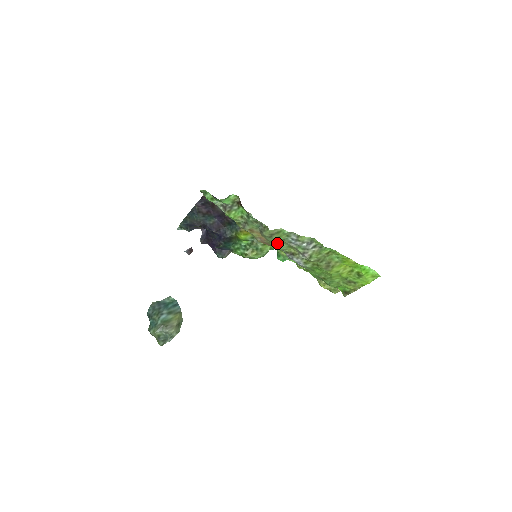
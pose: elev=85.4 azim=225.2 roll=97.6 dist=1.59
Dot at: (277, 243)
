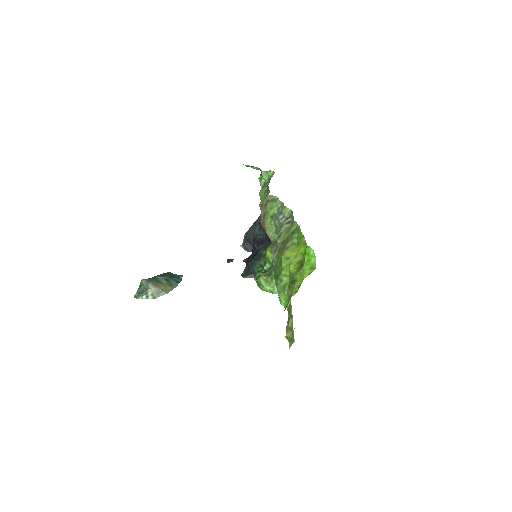
Dot at: (270, 222)
